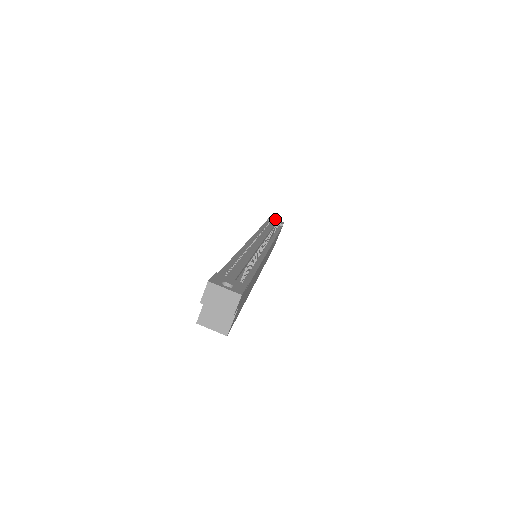
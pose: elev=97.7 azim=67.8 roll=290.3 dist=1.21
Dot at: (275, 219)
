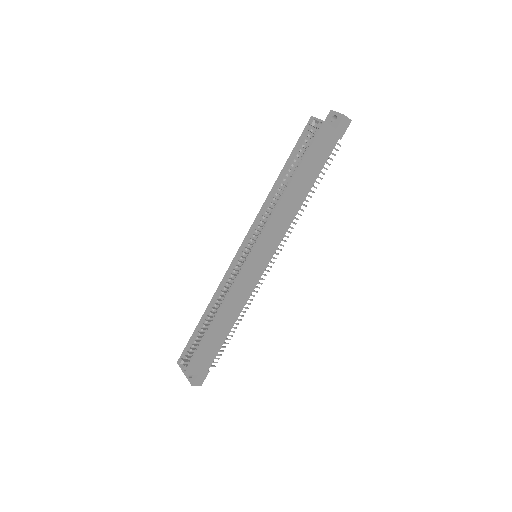
Dot at: occluded
